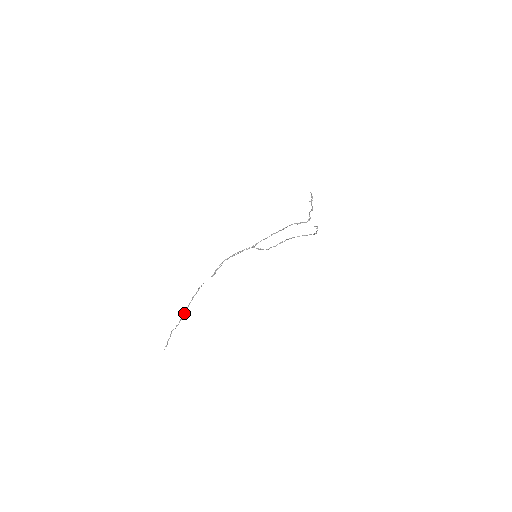
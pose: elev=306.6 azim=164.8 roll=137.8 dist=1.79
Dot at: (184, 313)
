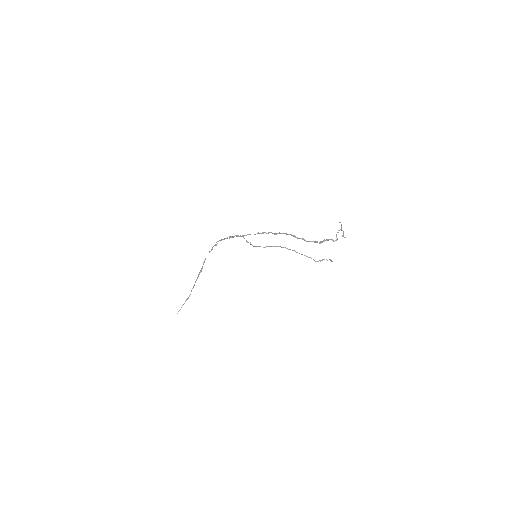
Dot at: (194, 284)
